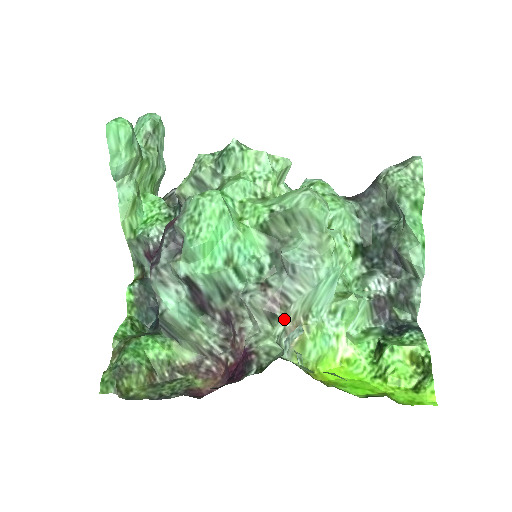
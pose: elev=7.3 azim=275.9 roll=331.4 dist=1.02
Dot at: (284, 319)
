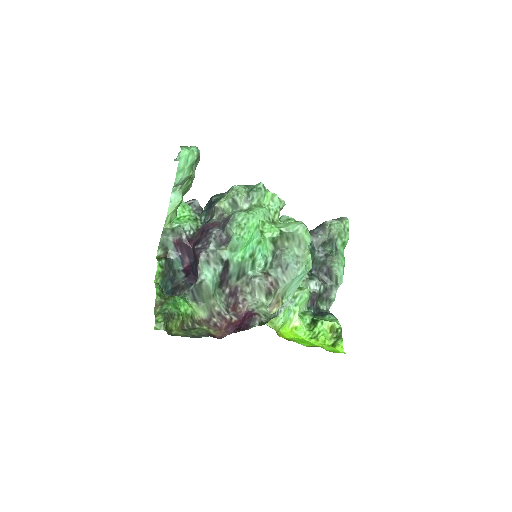
Dot at: (274, 296)
